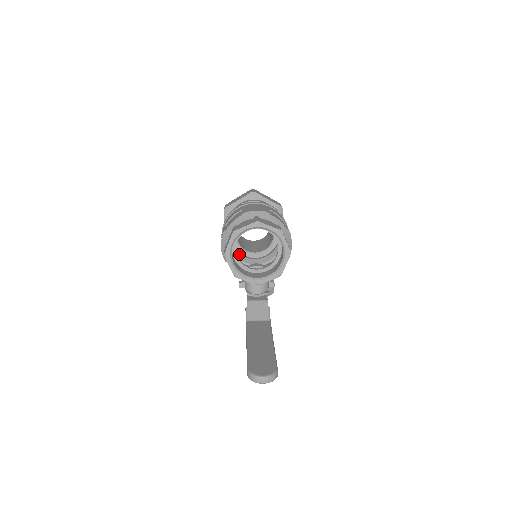
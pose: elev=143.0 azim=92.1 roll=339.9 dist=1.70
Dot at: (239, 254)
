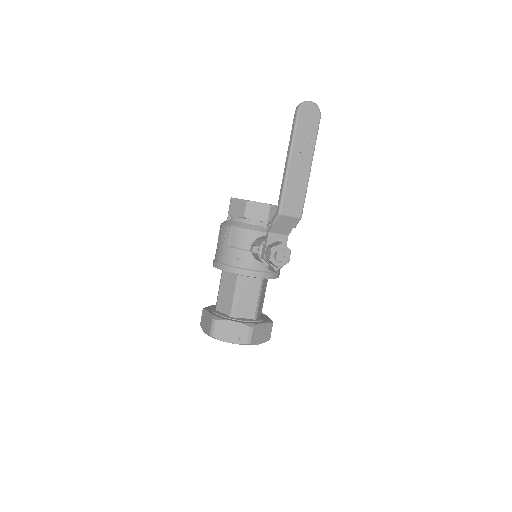
Dot at: occluded
